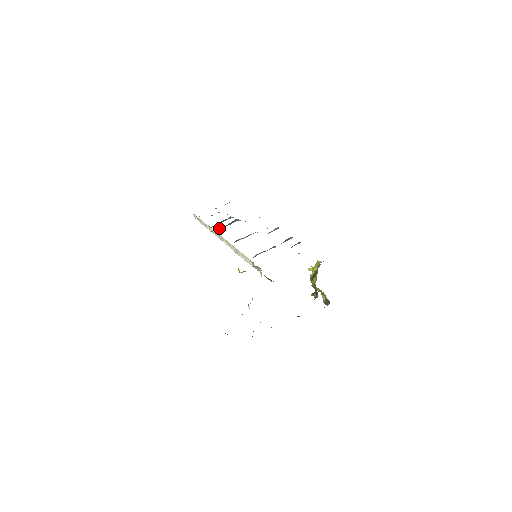
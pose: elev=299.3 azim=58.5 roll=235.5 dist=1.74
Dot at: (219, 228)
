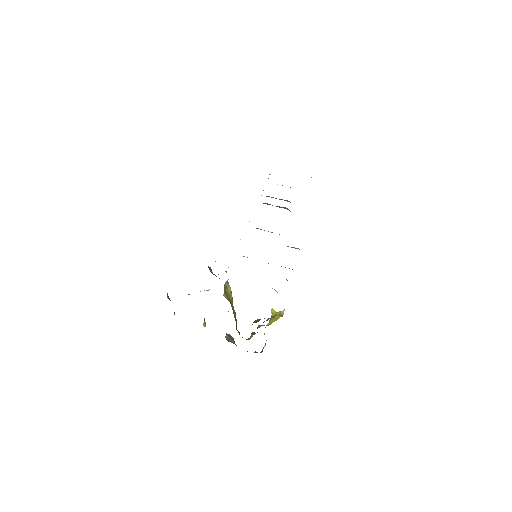
Dot at: (266, 203)
